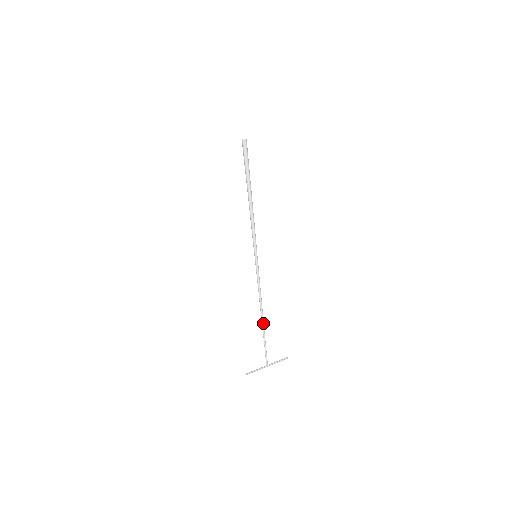
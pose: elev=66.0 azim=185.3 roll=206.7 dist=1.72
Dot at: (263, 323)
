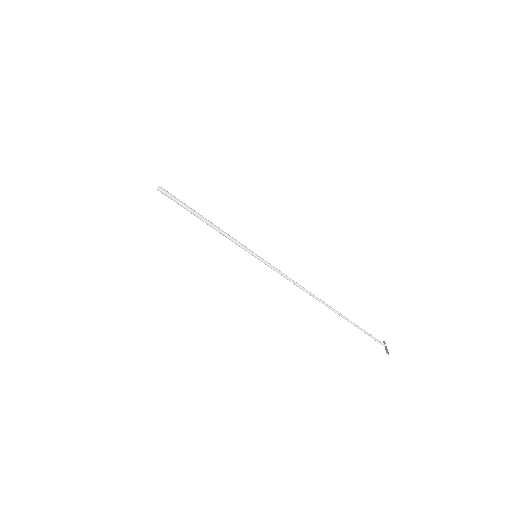
Dot at: (329, 306)
